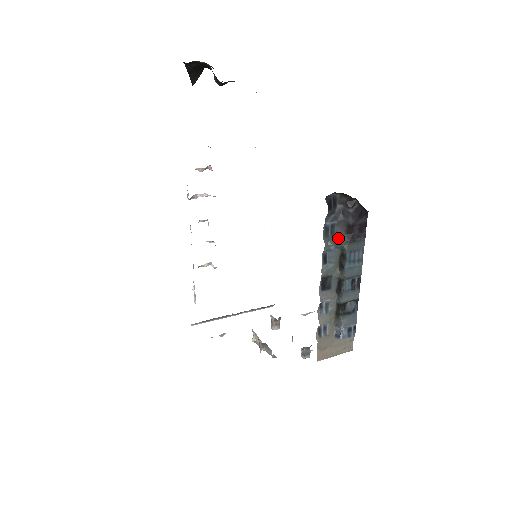
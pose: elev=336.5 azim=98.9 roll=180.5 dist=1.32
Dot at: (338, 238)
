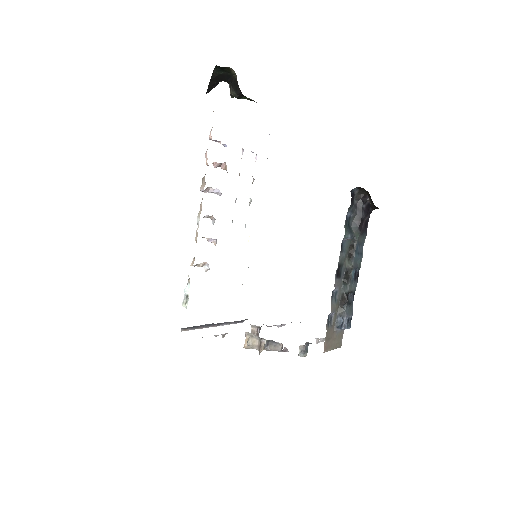
Dot at: (352, 229)
